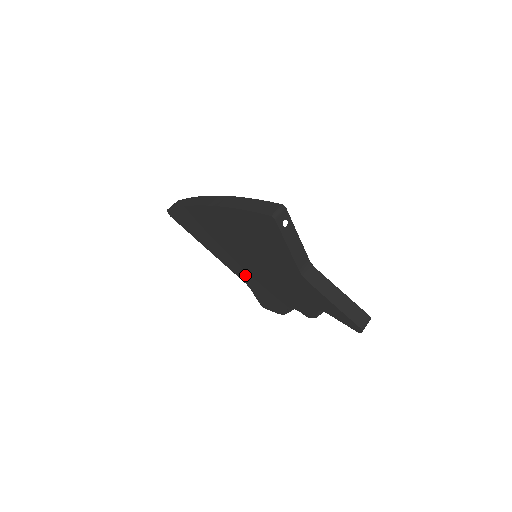
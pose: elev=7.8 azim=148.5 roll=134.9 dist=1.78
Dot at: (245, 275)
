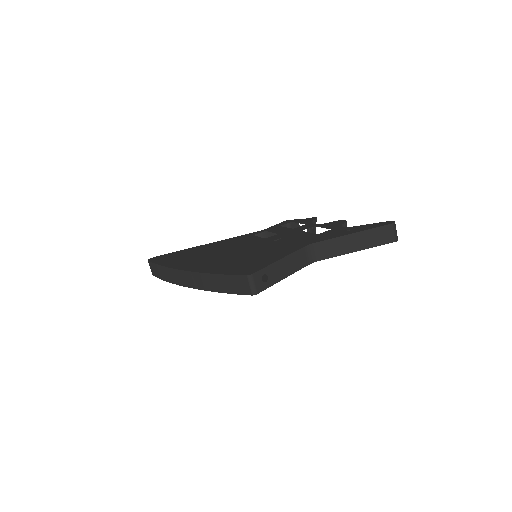
Dot at: occluded
